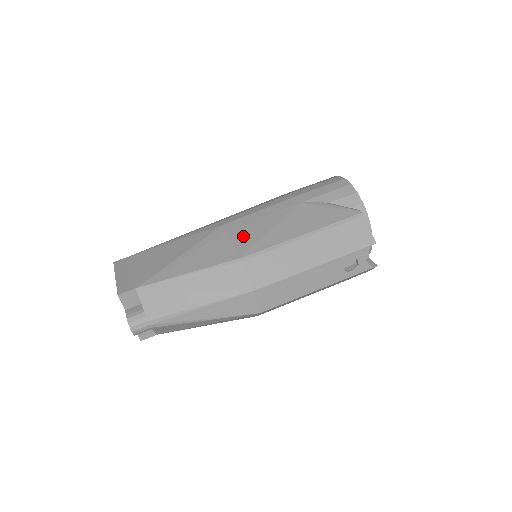
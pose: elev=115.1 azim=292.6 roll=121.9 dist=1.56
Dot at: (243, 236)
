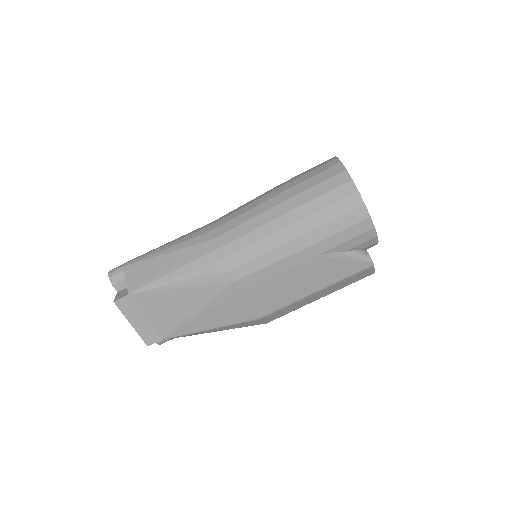
Dot at: (258, 297)
